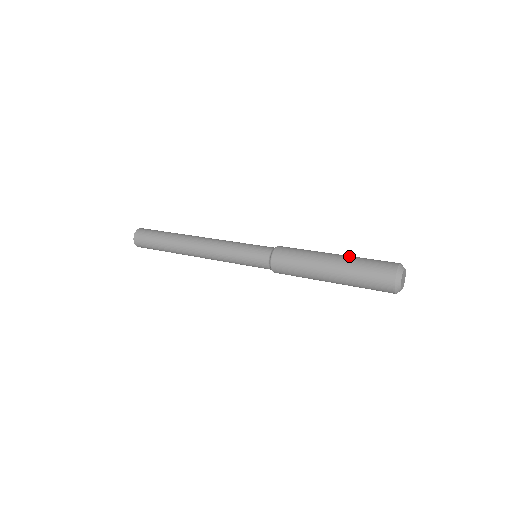
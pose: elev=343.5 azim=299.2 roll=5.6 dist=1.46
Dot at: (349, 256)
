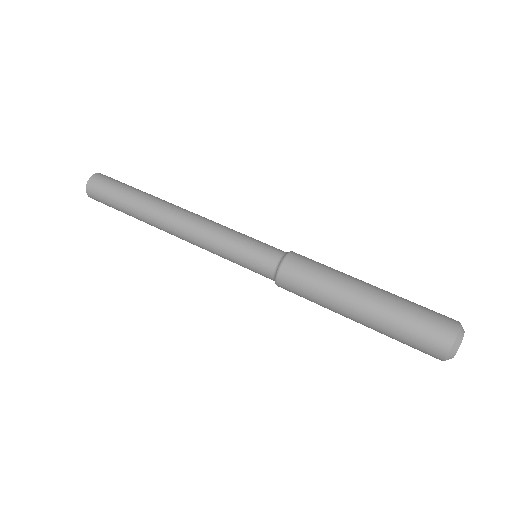
Dot at: (380, 316)
